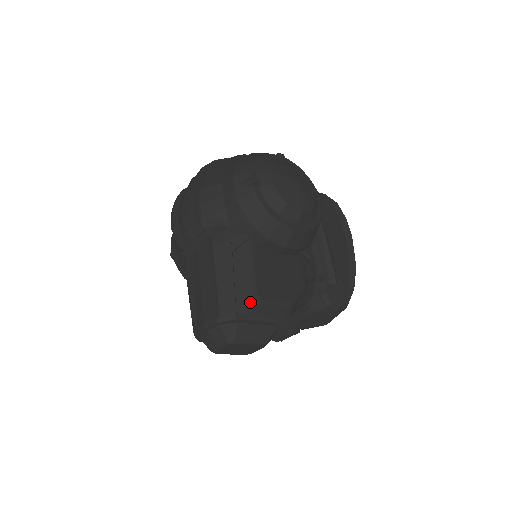
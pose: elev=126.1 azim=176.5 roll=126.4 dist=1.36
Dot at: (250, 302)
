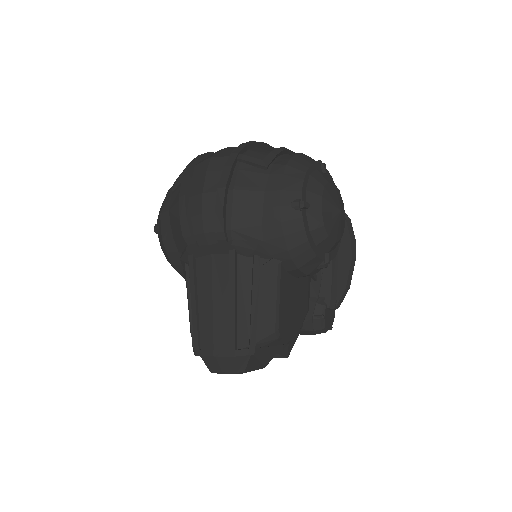
Dot at: (270, 337)
